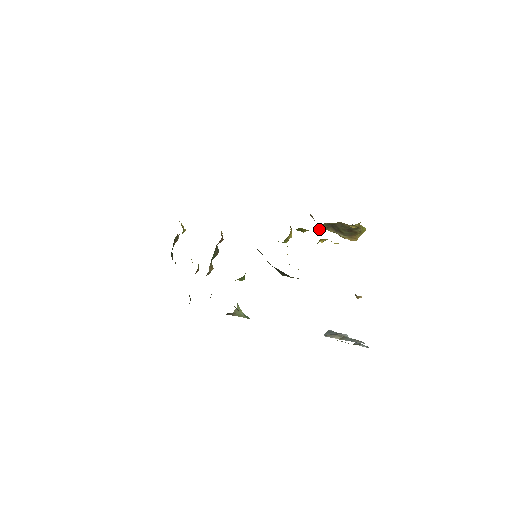
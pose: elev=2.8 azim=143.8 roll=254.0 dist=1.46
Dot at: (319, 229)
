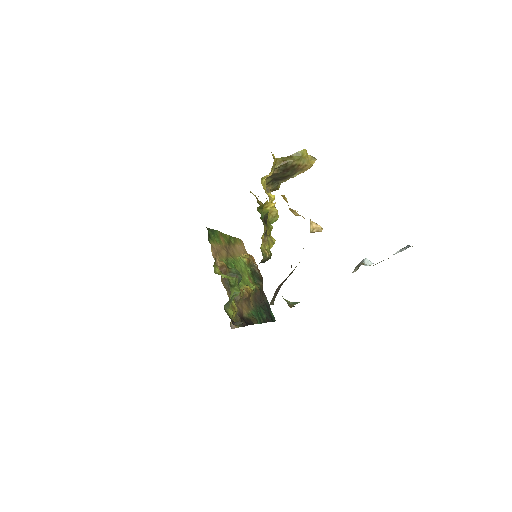
Dot at: (275, 190)
